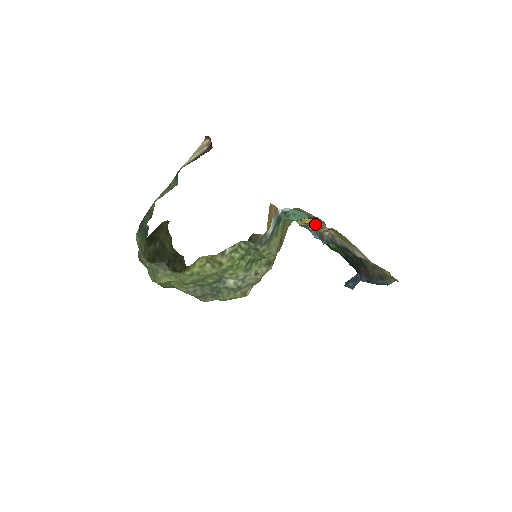
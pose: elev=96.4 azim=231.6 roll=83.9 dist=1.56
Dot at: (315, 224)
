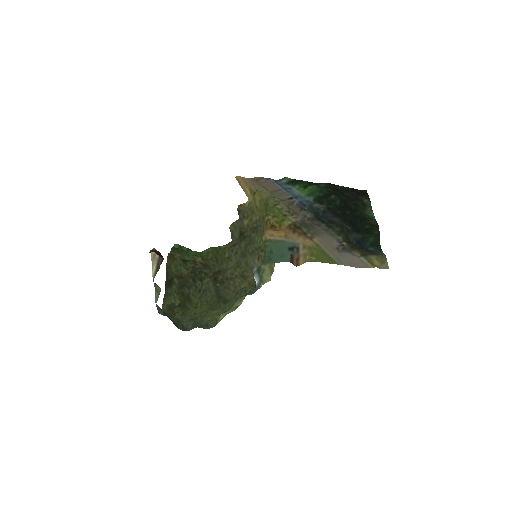
Dot at: (290, 225)
